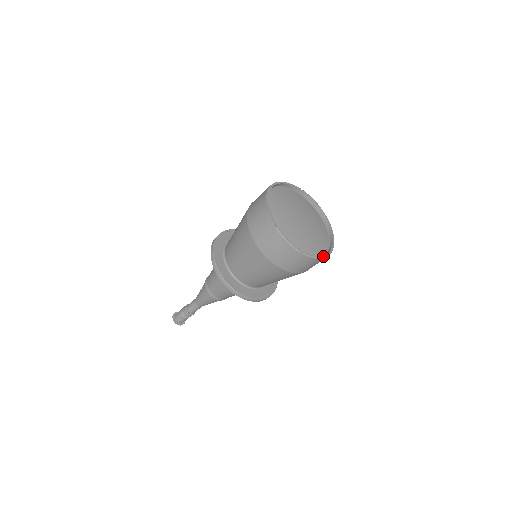
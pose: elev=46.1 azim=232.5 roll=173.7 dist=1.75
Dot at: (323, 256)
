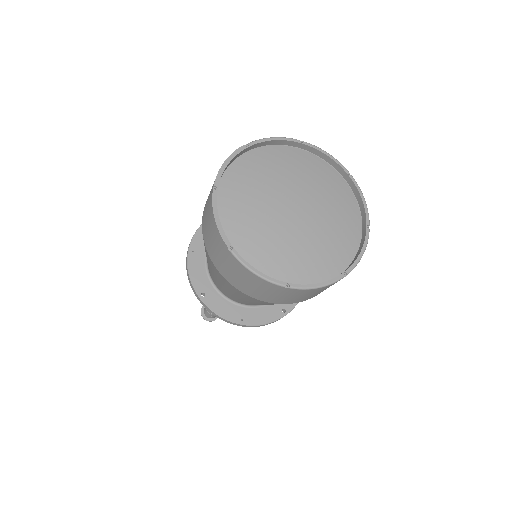
Dot at: (338, 276)
